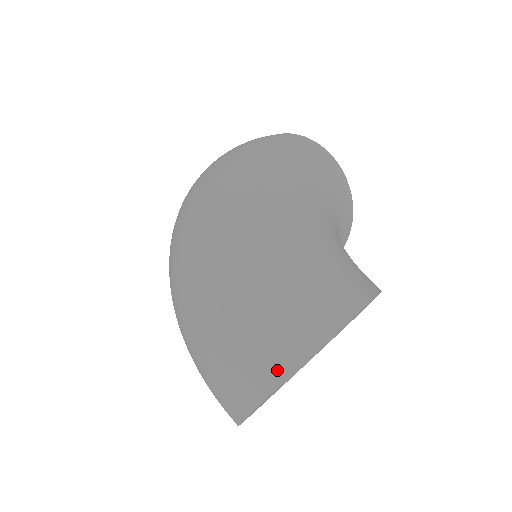
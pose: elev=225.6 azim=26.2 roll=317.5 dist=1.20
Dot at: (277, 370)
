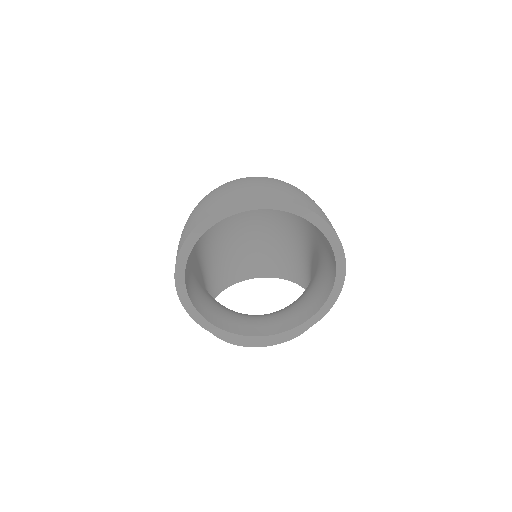
Dot at: (296, 200)
